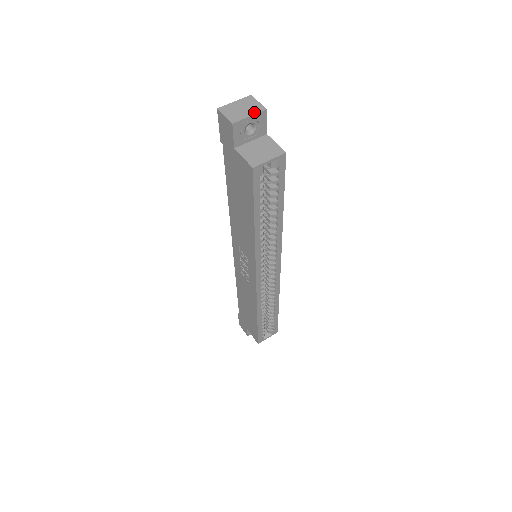
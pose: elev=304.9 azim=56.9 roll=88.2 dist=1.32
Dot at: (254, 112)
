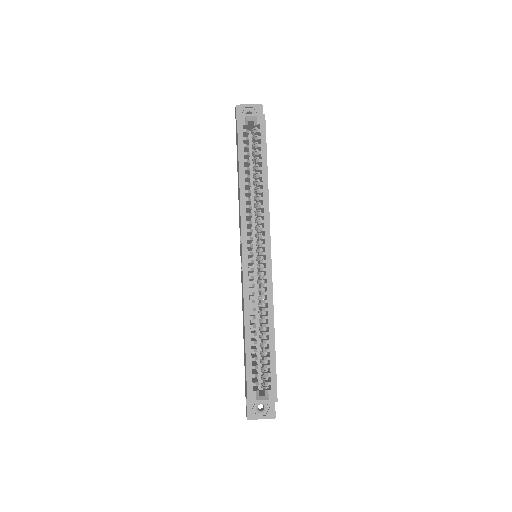
Dot at: (253, 105)
